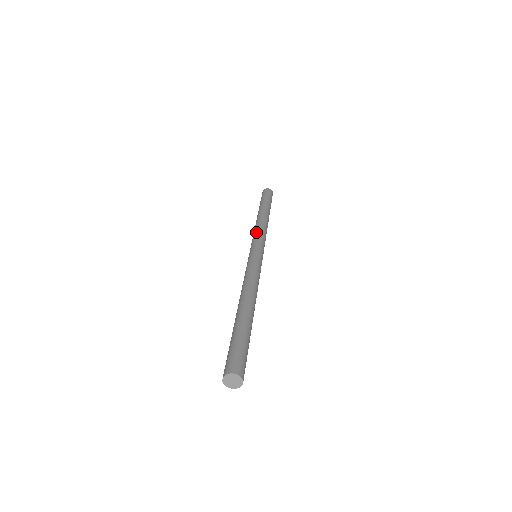
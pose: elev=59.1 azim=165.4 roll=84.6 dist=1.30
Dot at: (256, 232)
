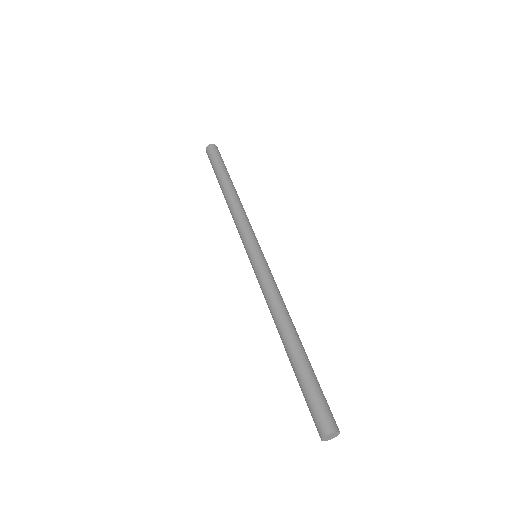
Dot at: (238, 224)
